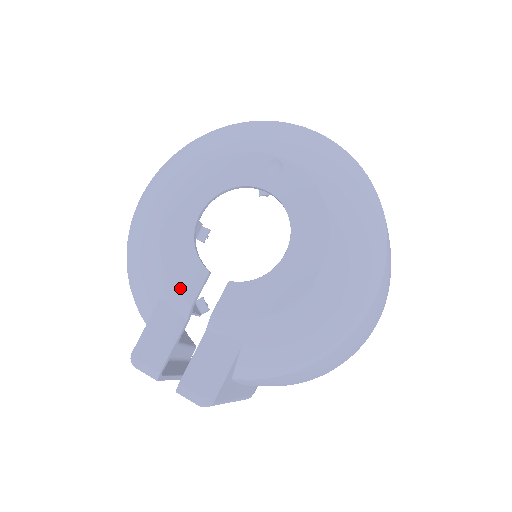
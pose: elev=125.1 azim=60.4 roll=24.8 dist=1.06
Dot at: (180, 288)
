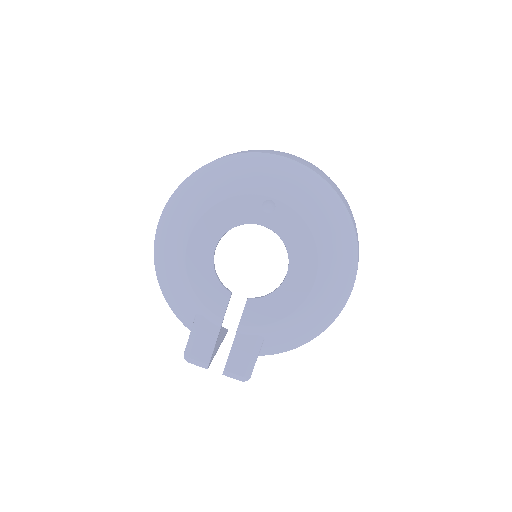
Dot at: (212, 307)
